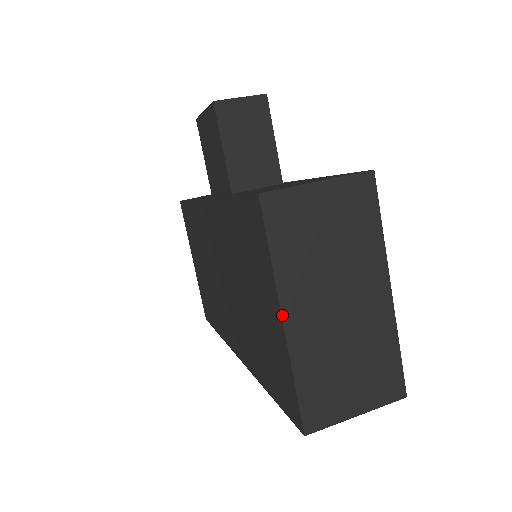
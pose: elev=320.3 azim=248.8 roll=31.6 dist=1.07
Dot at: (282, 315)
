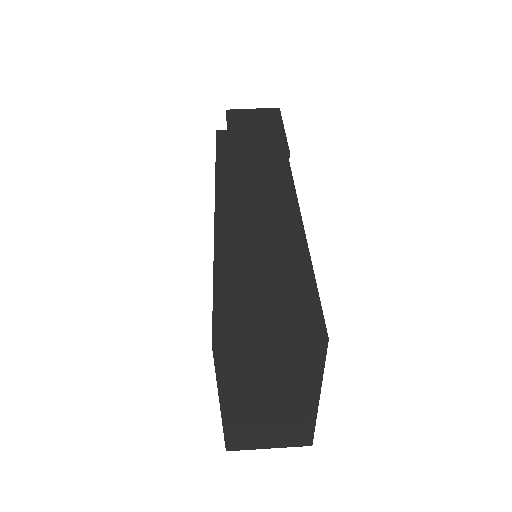
Dot at: (220, 404)
